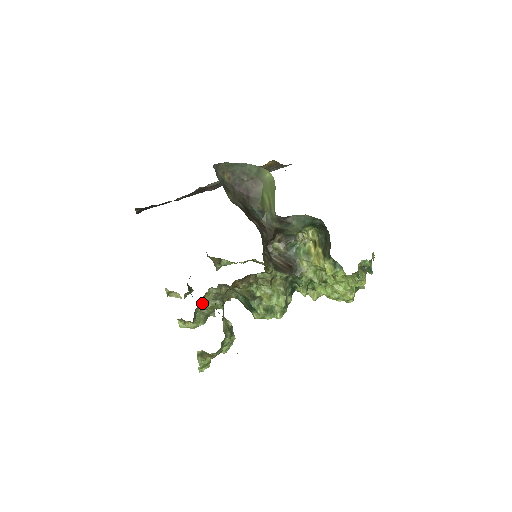
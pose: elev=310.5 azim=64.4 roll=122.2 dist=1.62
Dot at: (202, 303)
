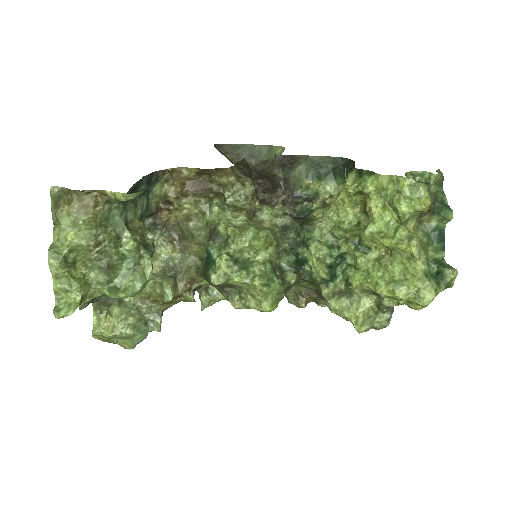
Dot at: occluded
